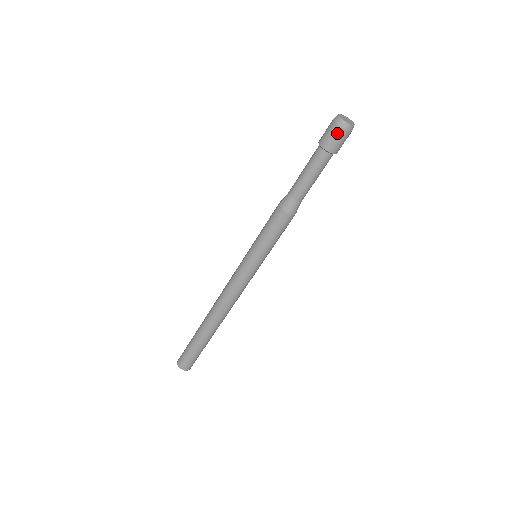
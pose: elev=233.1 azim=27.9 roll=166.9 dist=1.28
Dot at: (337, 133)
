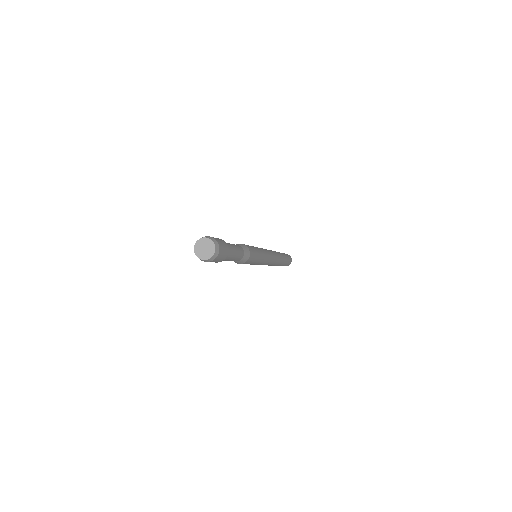
Dot at: occluded
